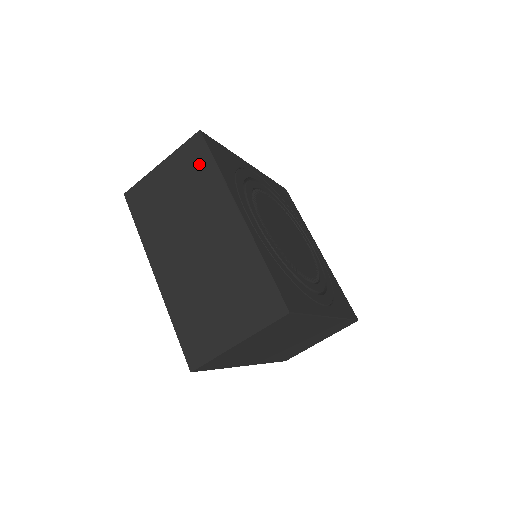
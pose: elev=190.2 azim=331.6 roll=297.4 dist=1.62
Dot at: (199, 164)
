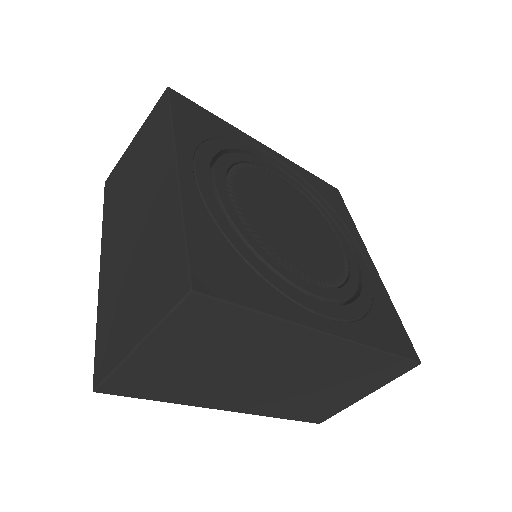
Dot at: (159, 123)
